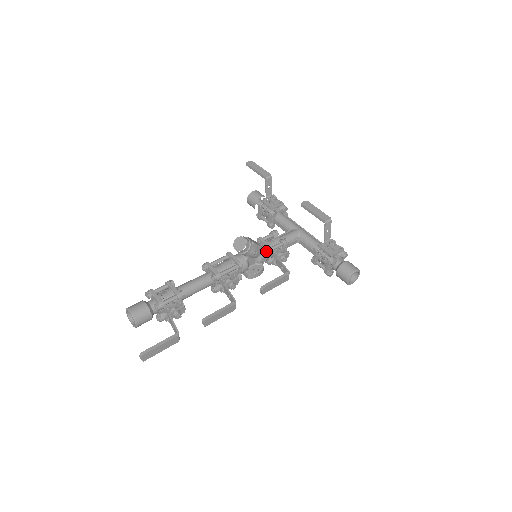
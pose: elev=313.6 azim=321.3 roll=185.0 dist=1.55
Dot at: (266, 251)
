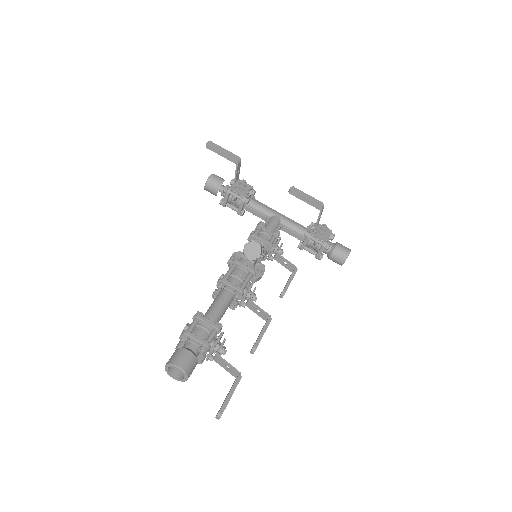
Dot at: (265, 248)
